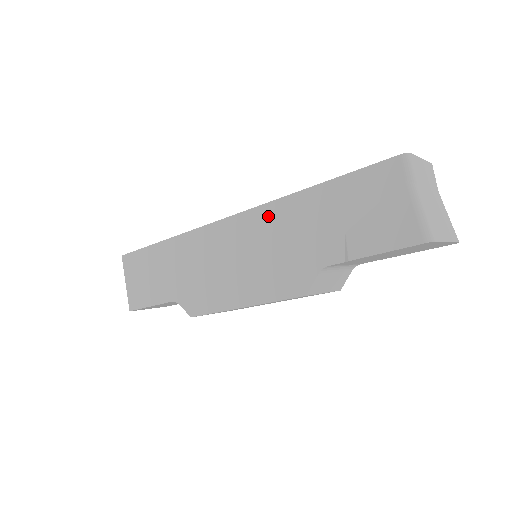
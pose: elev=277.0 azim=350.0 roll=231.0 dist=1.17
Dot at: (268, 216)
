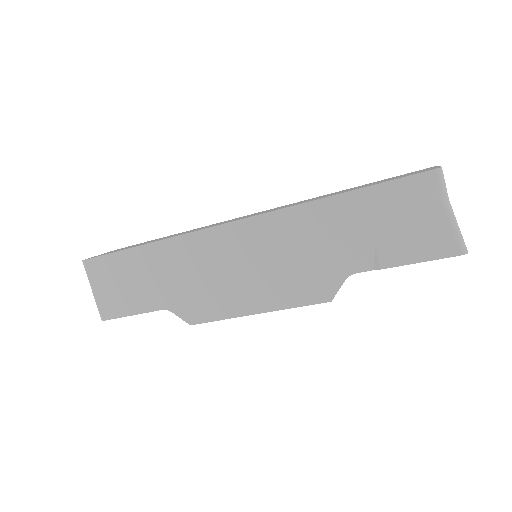
Dot at: (284, 223)
